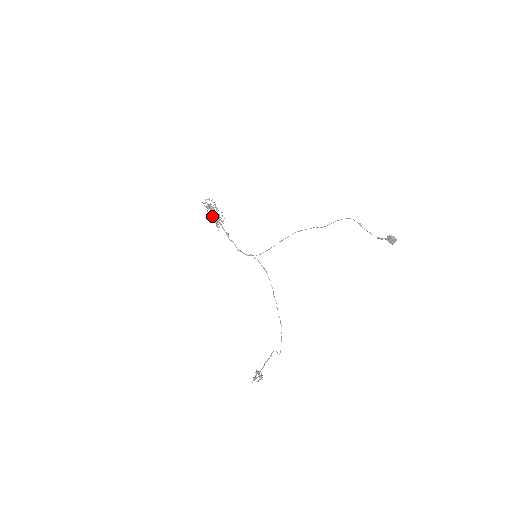
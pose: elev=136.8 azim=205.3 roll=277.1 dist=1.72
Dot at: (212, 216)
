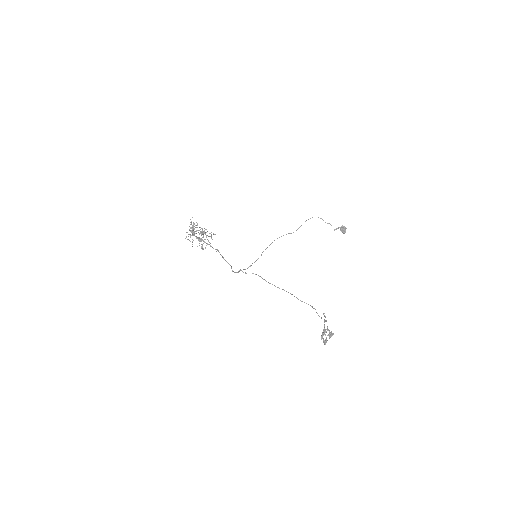
Dot at: (200, 233)
